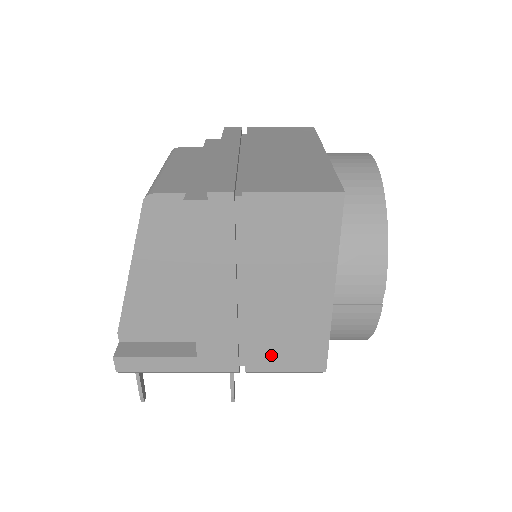
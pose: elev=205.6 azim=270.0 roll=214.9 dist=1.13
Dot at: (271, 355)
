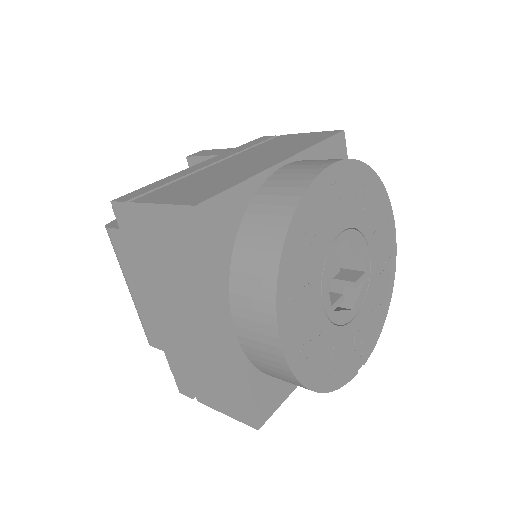
Dot at: occluded
